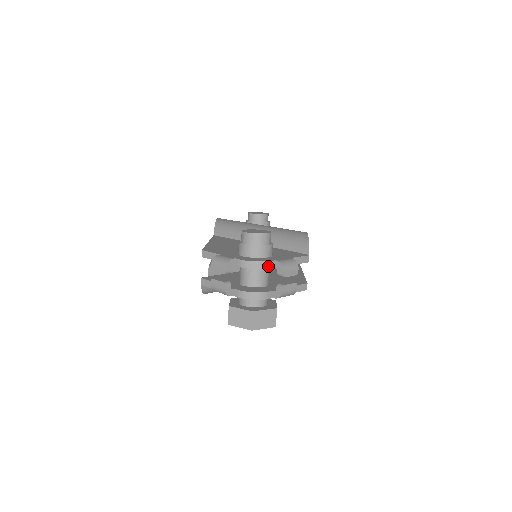
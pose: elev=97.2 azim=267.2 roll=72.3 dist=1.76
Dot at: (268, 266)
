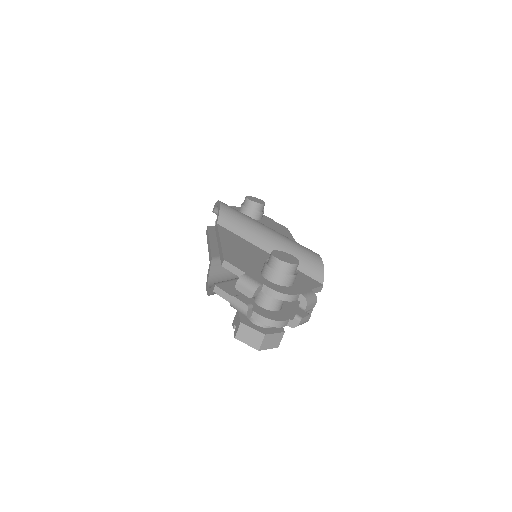
Dot at: (294, 299)
